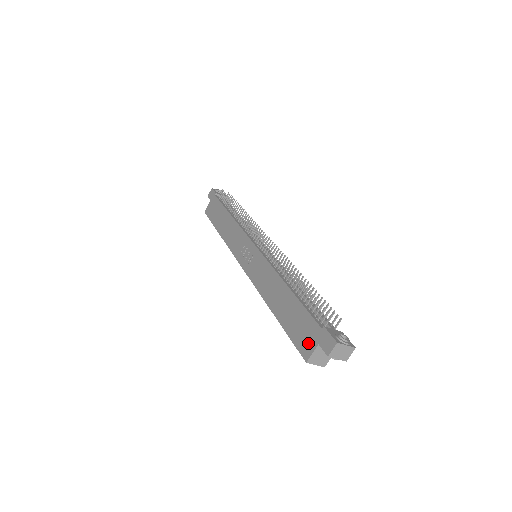
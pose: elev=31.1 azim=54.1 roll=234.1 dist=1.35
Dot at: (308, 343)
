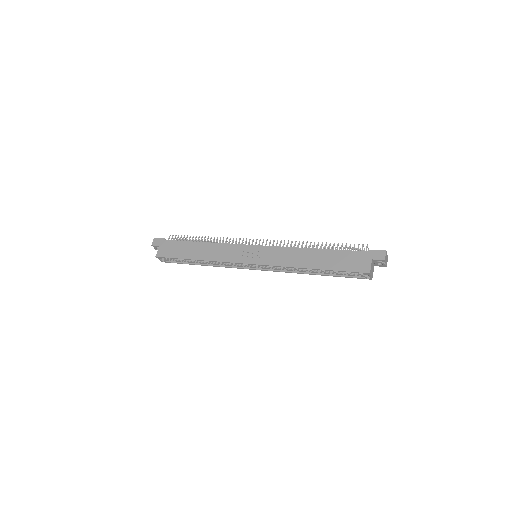
Dot at: (363, 264)
